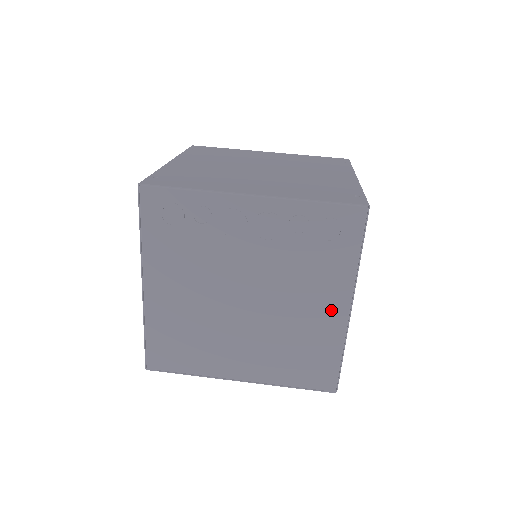
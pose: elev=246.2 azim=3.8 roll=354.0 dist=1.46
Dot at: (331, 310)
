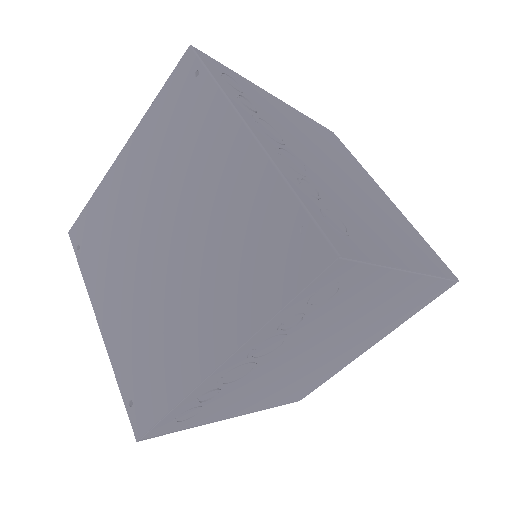
Dot at: (396, 289)
